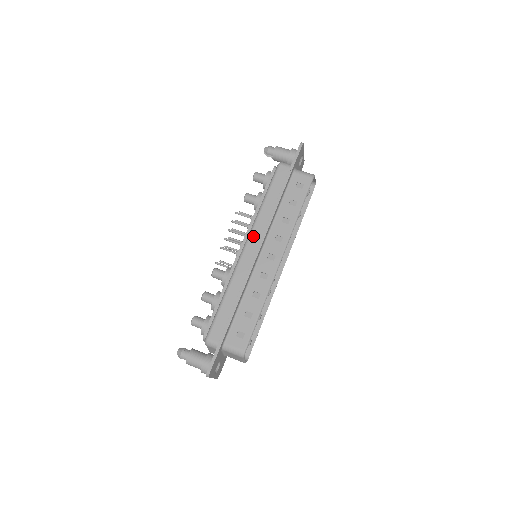
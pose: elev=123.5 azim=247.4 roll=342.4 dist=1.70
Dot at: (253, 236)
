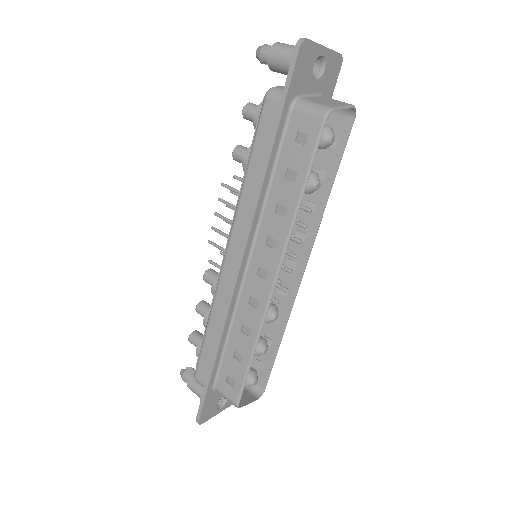
Dot at: (234, 237)
